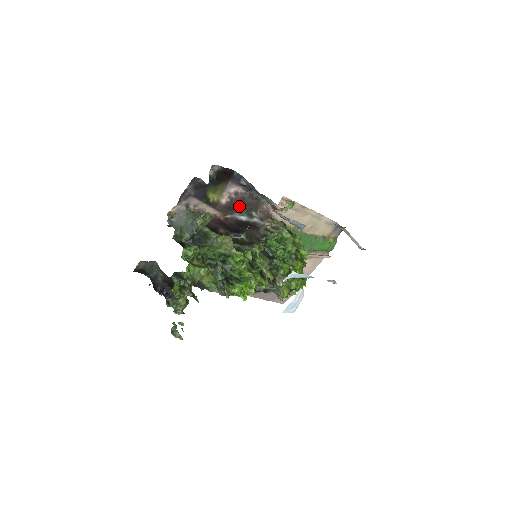
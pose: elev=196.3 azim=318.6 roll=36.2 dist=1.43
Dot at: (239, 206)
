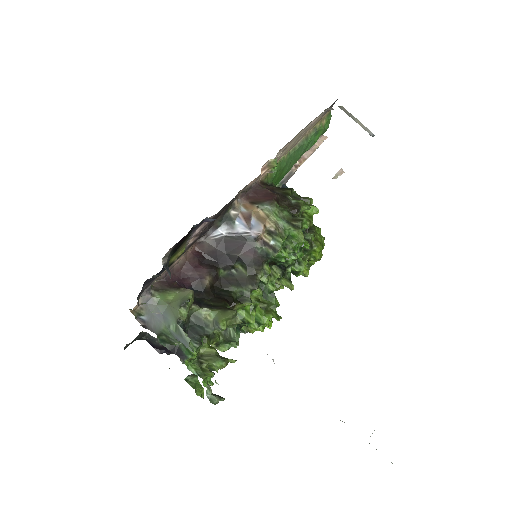
Dot at: (210, 225)
